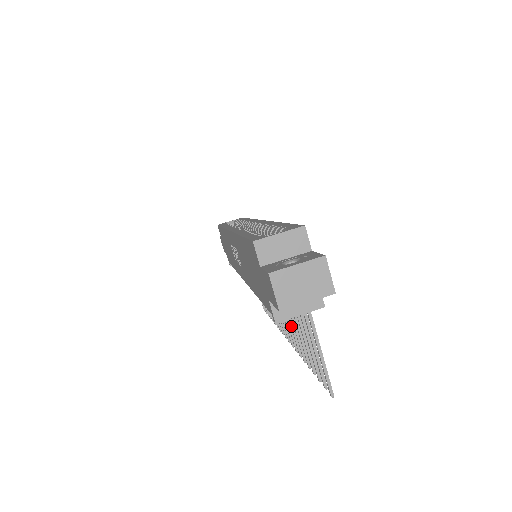
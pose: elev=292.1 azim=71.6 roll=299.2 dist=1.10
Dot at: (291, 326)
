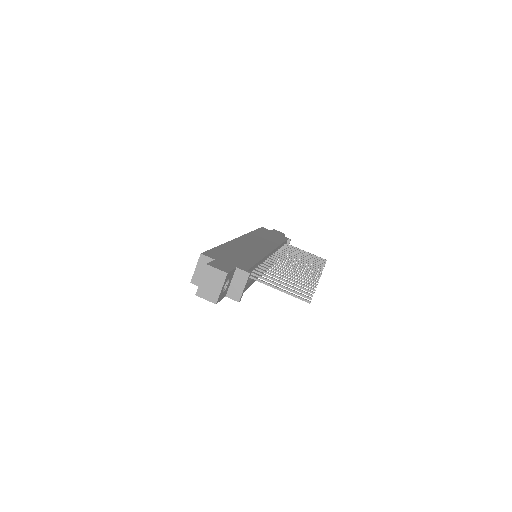
Dot at: occluded
